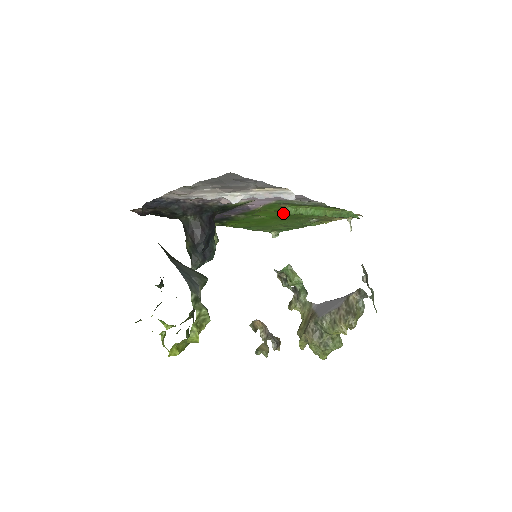
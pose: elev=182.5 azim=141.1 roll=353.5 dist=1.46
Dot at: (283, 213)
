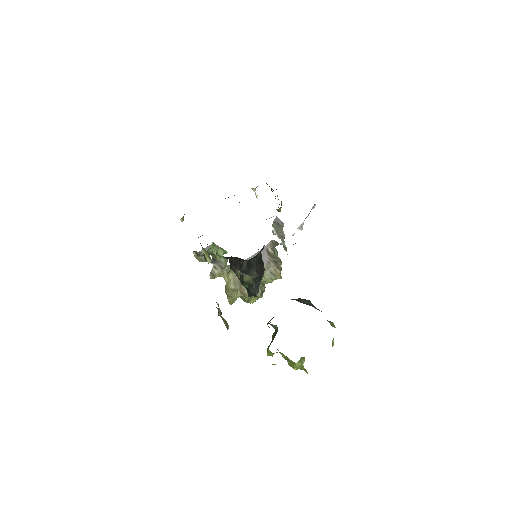
Dot at: occluded
